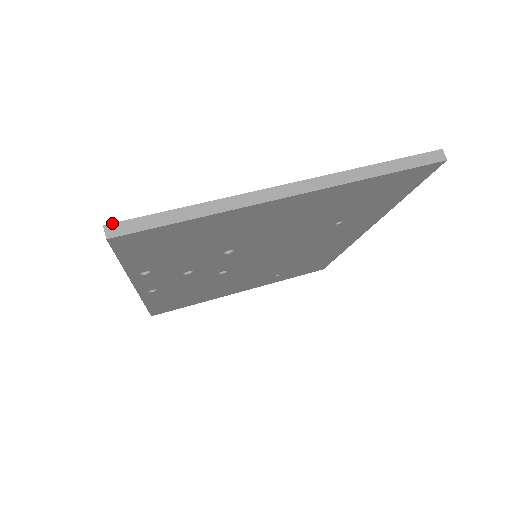
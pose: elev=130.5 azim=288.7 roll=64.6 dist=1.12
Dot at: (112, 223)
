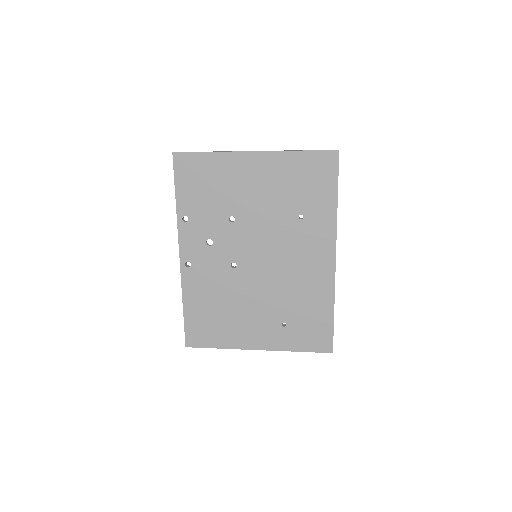
Dot at: occluded
